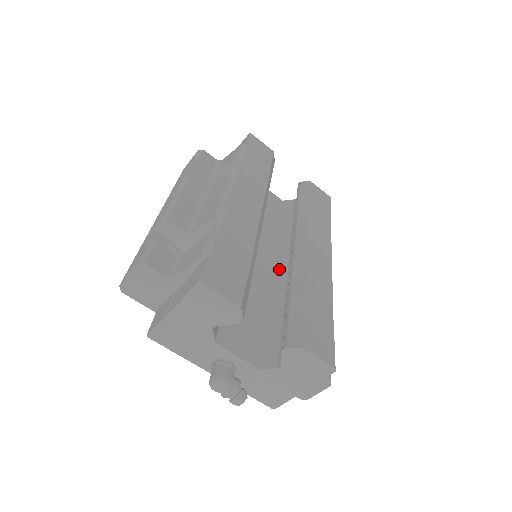
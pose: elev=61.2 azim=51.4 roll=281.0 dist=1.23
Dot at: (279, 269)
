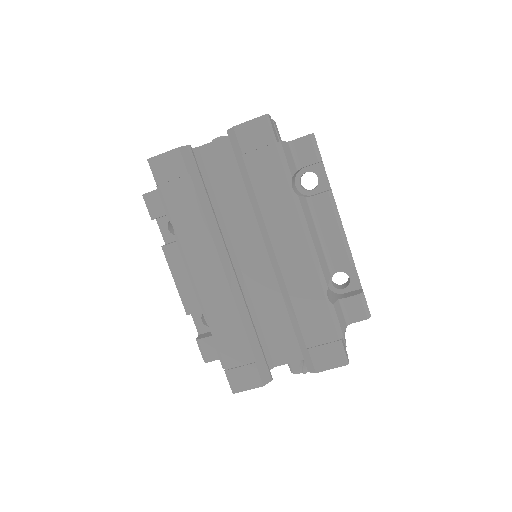
Dot at: occluded
